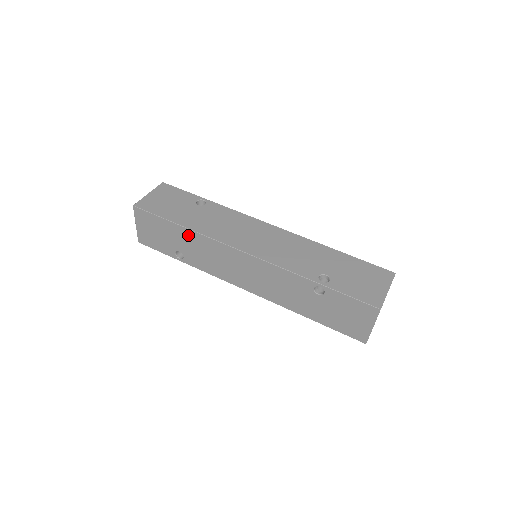
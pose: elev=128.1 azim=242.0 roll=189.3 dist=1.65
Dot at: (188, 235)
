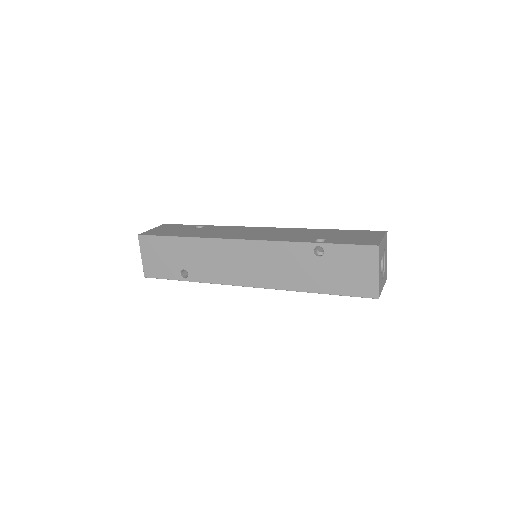
Dot at: (190, 245)
